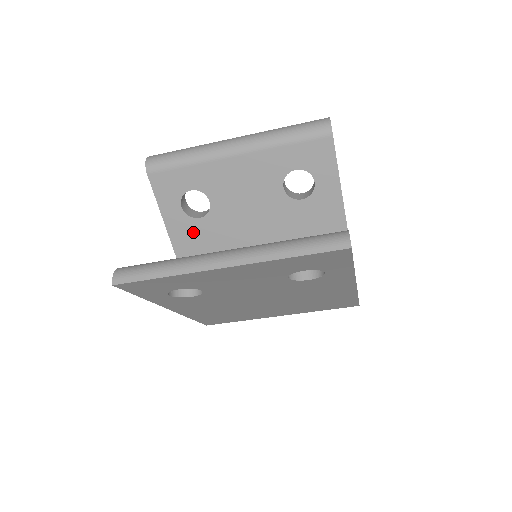
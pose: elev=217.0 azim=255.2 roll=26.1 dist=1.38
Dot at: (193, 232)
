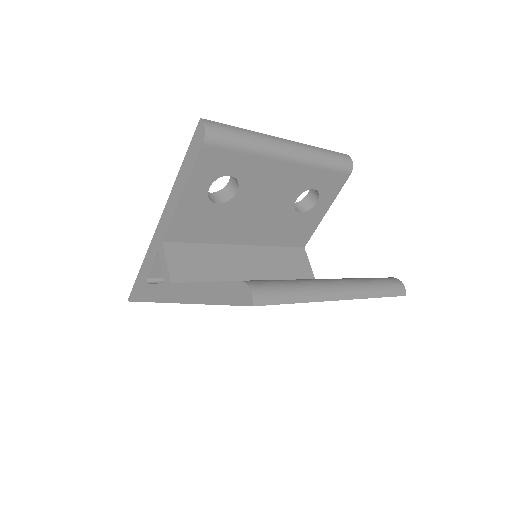
Dot at: (201, 215)
